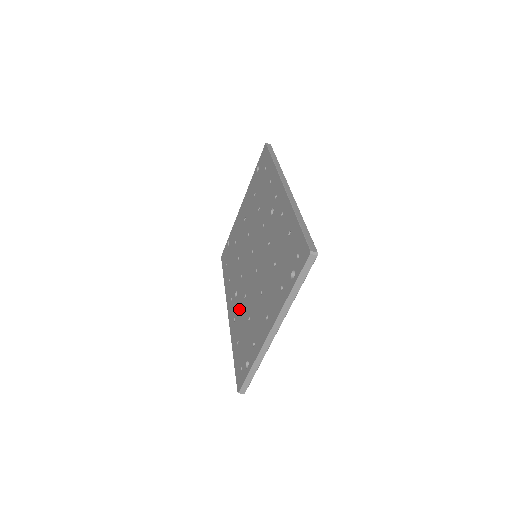
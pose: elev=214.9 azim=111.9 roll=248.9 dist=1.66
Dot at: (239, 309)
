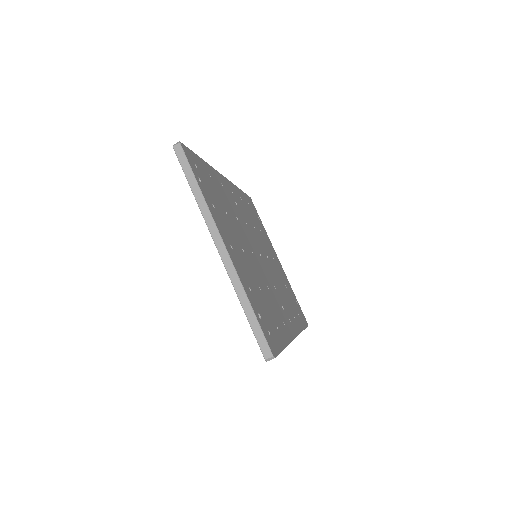
Dot at: occluded
